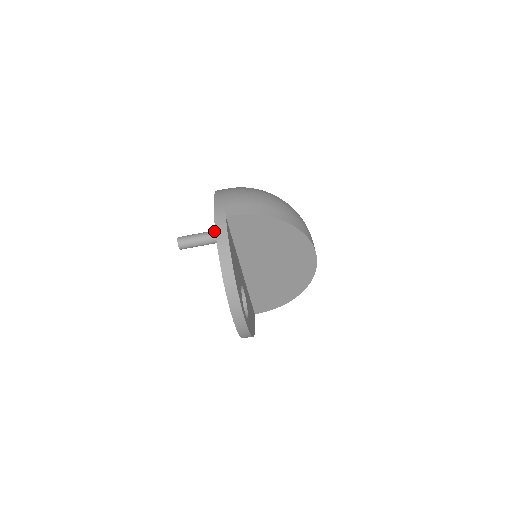
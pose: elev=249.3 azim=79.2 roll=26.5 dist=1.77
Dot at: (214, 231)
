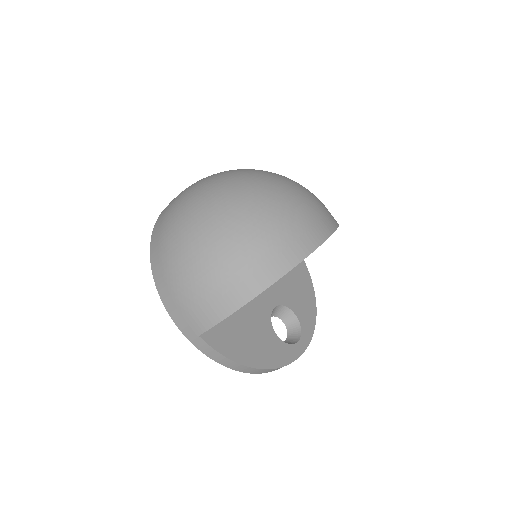
Dot at: occluded
